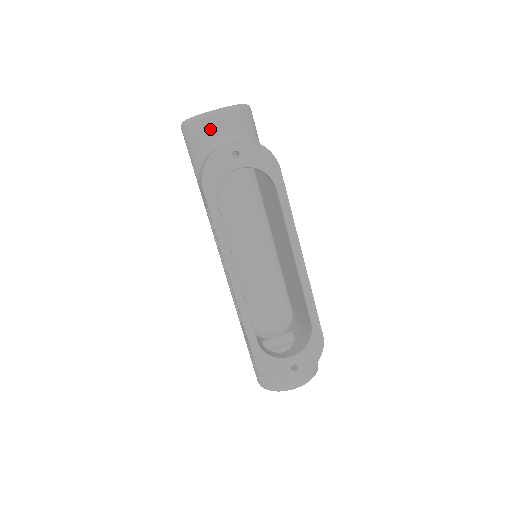
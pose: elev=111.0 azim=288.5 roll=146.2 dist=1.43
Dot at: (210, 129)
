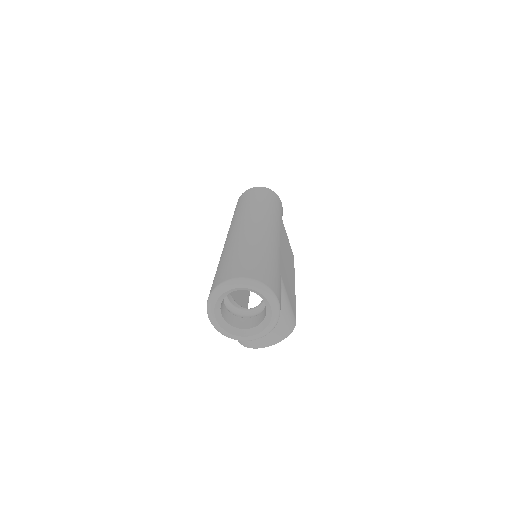
Dot at: occluded
